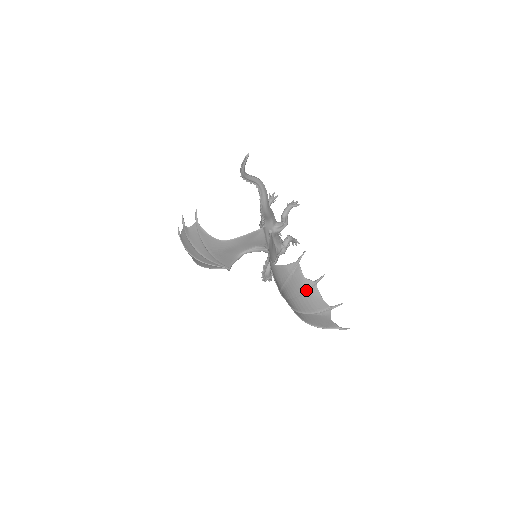
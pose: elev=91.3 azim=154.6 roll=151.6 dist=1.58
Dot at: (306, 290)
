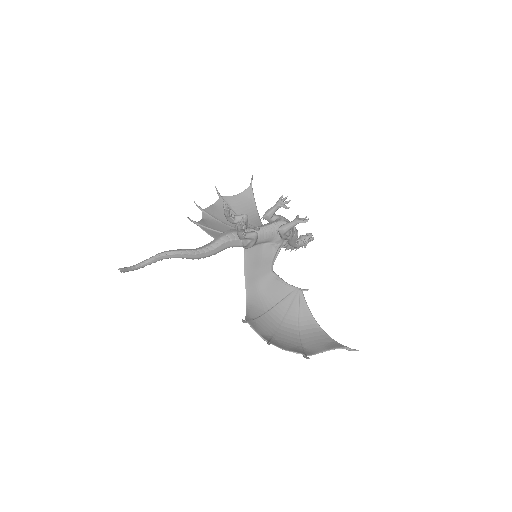
Dot at: occluded
